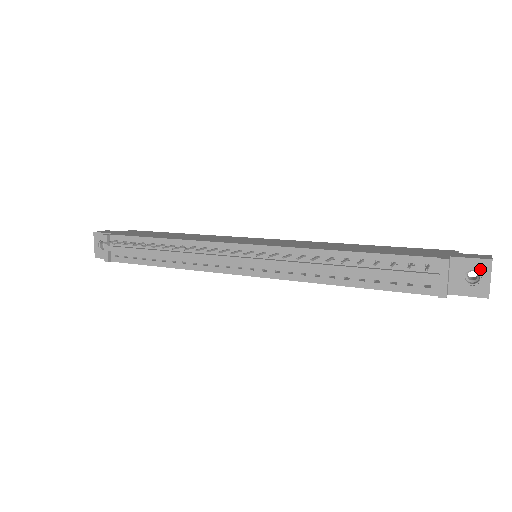
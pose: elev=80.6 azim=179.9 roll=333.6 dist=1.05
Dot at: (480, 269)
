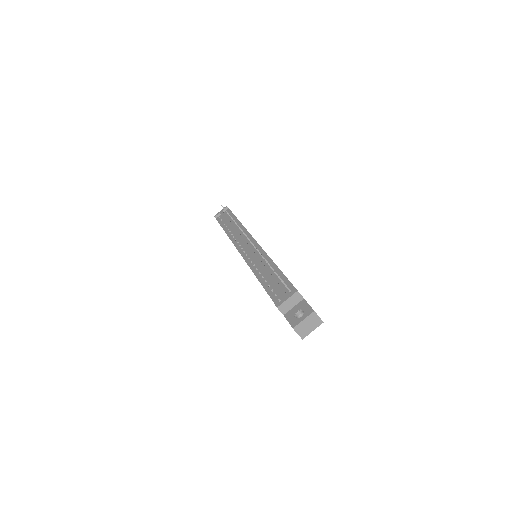
Dot at: (306, 312)
